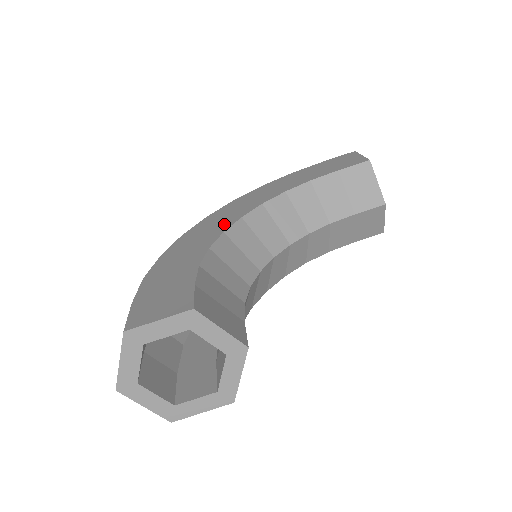
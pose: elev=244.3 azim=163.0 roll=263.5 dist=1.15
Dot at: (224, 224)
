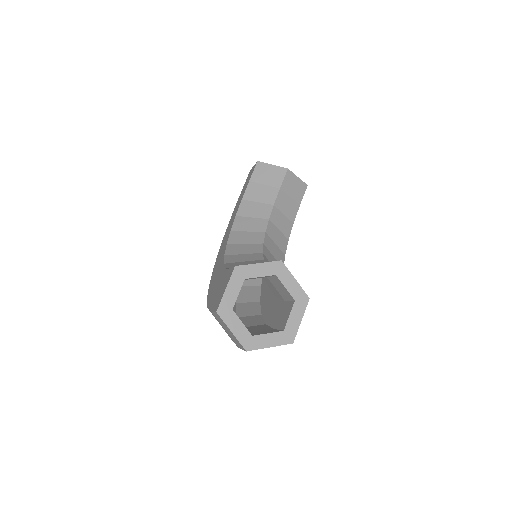
Dot at: (222, 256)
